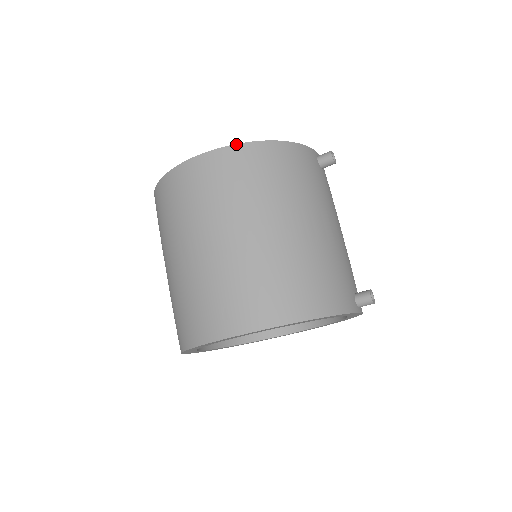
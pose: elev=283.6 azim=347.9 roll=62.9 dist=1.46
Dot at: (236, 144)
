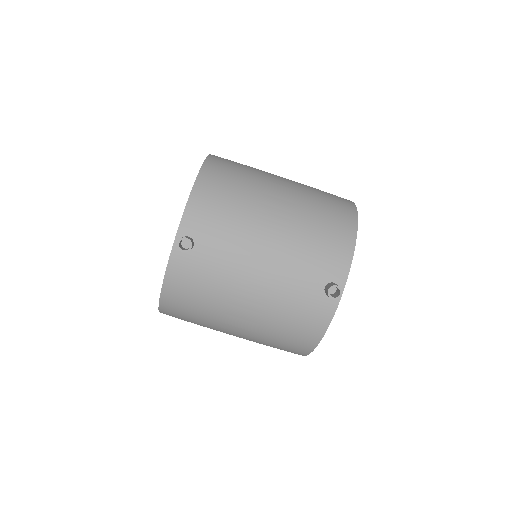
Dot at: (159, 310)
